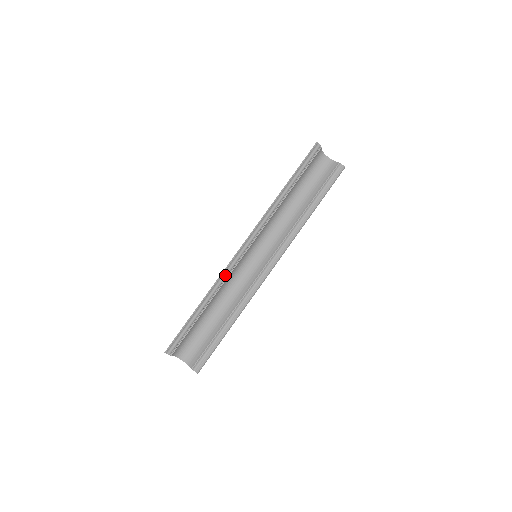
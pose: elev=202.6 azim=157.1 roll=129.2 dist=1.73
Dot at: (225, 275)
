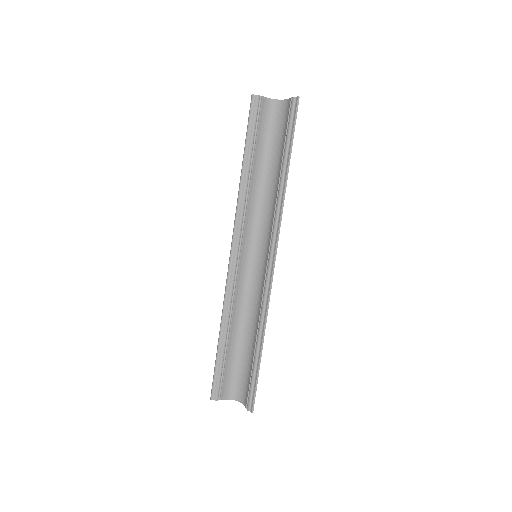
Dot at: (229, 293)
